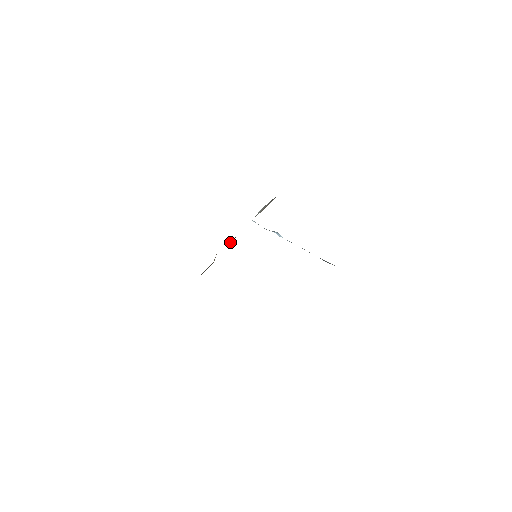
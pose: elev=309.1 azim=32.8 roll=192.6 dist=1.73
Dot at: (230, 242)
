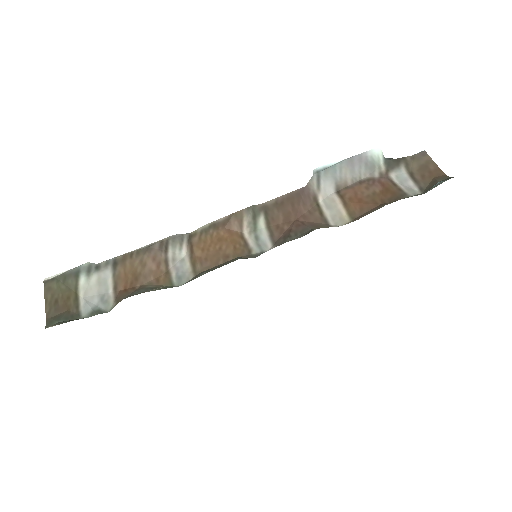
Dot at: (241, 215)
